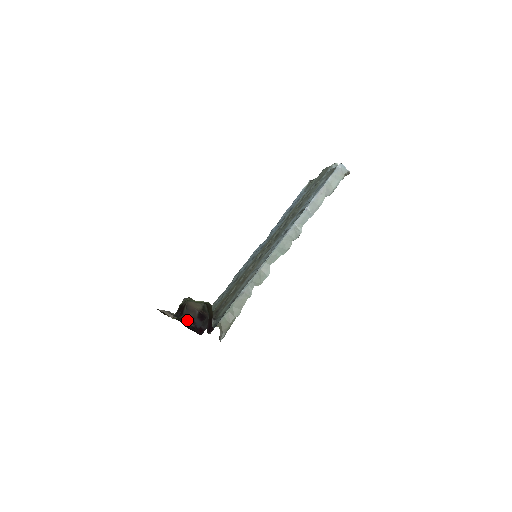
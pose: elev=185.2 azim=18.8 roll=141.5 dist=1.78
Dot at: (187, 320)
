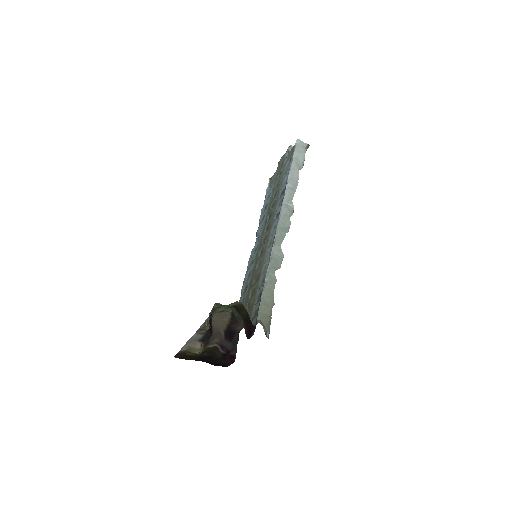
Dot at: (214, 349)
